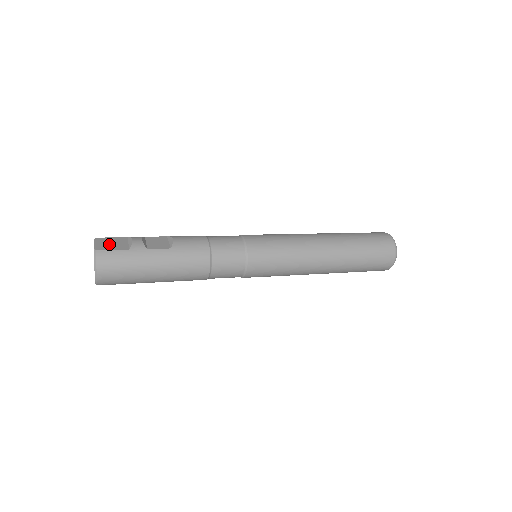
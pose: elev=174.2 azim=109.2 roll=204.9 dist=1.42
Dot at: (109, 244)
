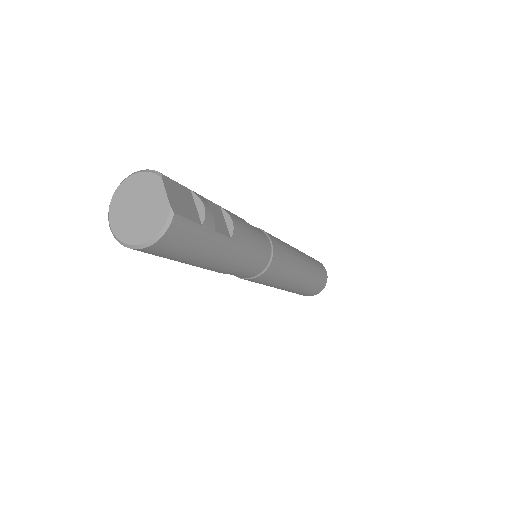
Dot at: (181, 201)
